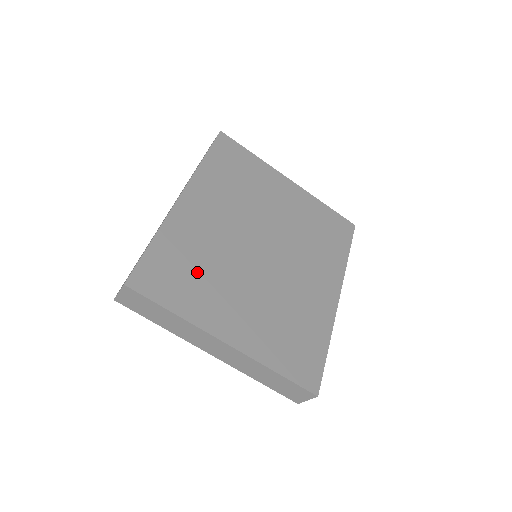
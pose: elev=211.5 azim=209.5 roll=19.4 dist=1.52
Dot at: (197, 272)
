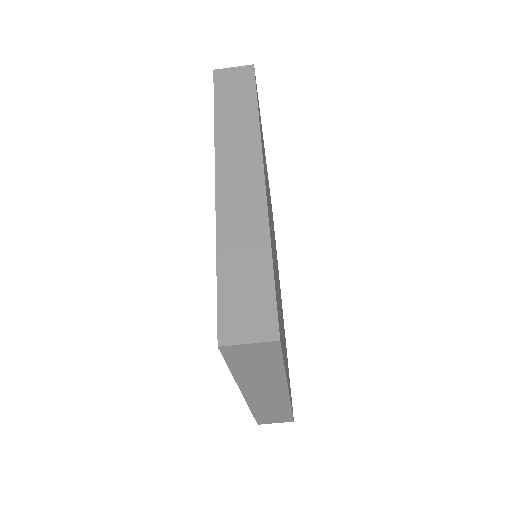
Dot at: (278, 299)
